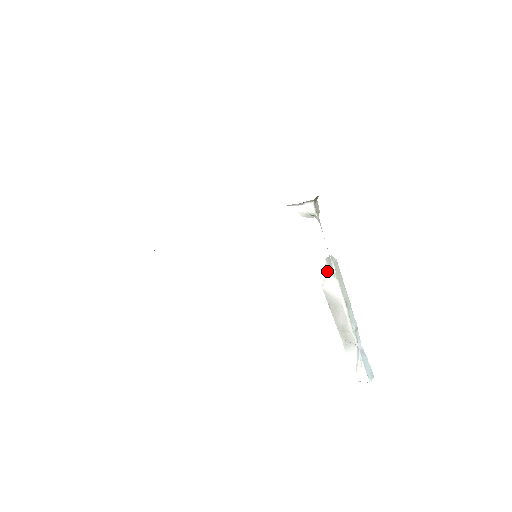
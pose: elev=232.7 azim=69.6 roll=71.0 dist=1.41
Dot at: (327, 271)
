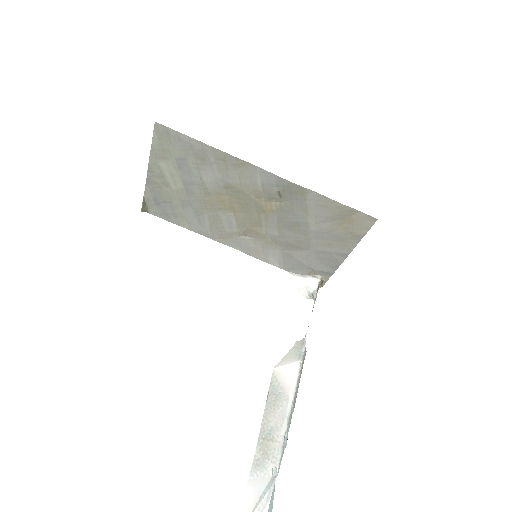
Dot at: (291, 353)
